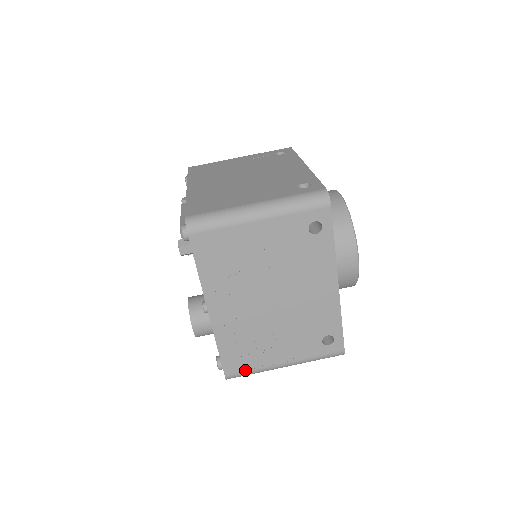
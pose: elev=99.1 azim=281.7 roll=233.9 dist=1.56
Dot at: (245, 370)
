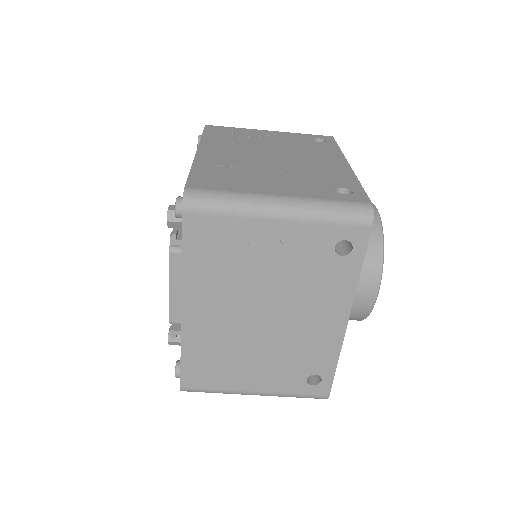
Dot at: occluded
